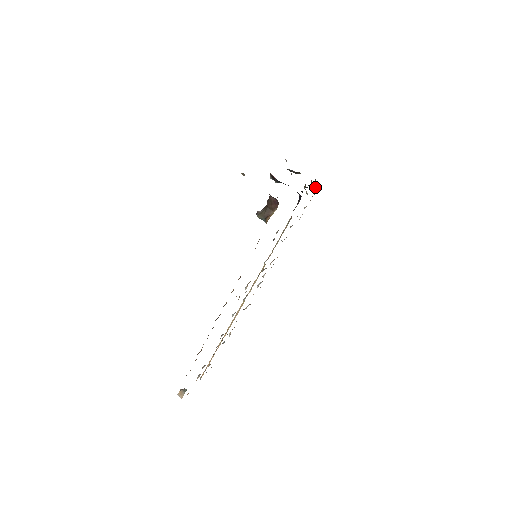
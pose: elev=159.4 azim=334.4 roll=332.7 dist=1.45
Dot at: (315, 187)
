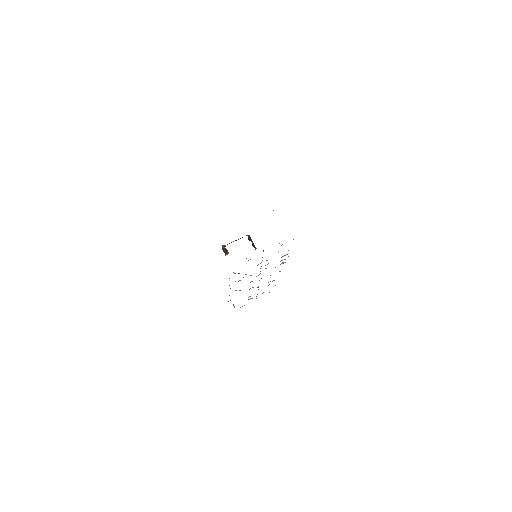
Dot at: occluded
